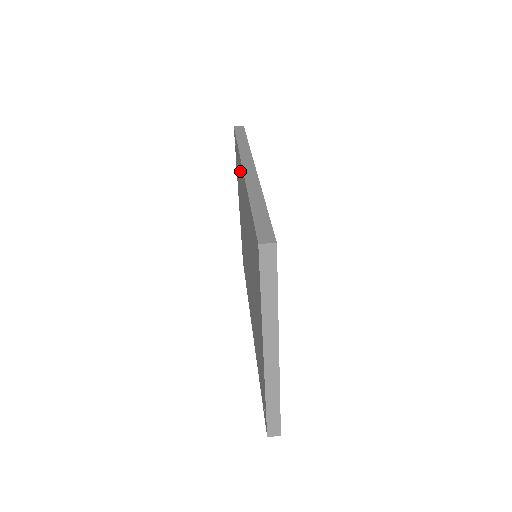
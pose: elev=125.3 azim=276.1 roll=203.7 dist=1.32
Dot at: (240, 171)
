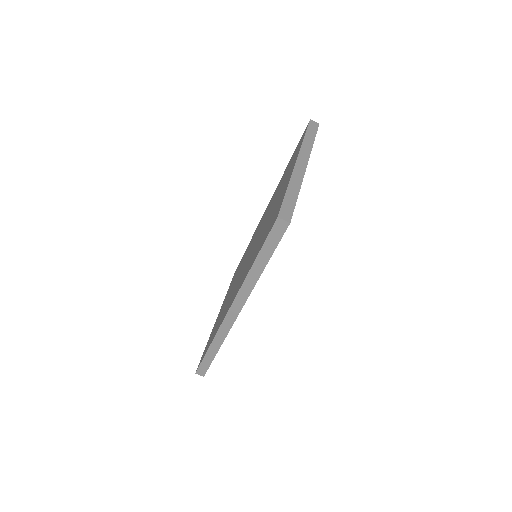
Dot at: (244, 275)
